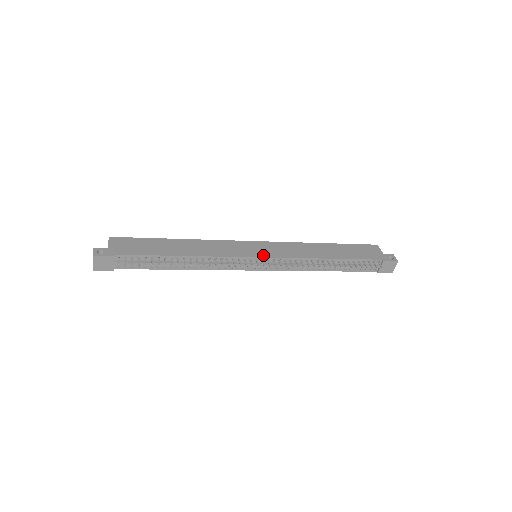
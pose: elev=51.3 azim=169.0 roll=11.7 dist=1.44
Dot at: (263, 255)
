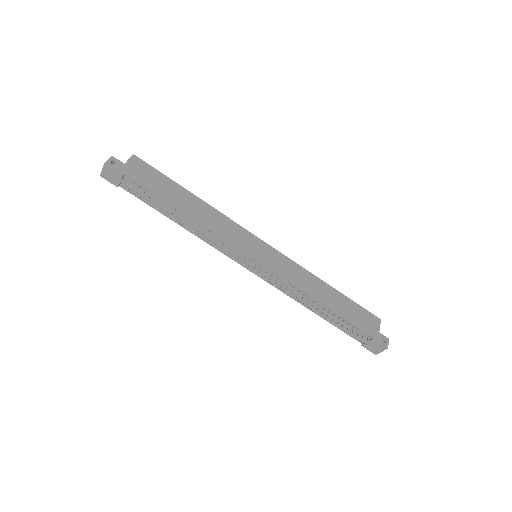
Dot at: (261, 260)
